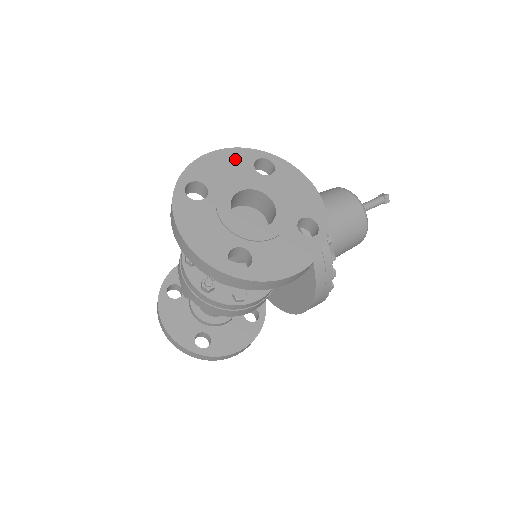
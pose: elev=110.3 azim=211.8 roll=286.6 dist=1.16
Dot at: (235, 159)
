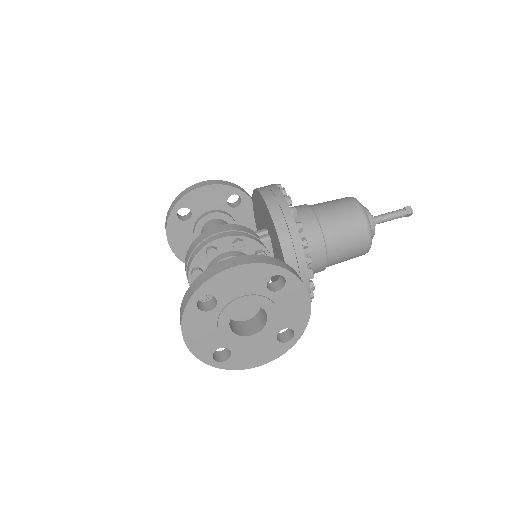
Dot at: (253, 275)
